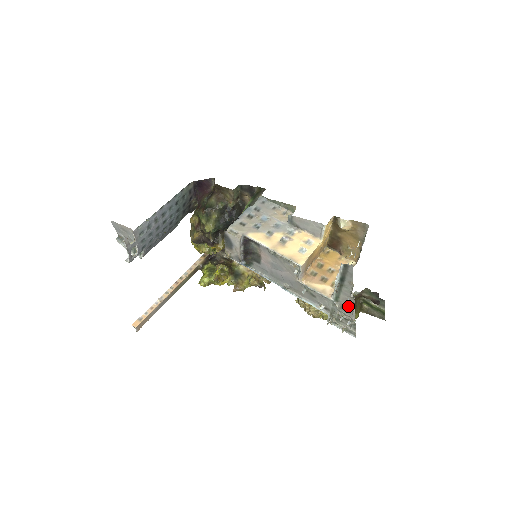
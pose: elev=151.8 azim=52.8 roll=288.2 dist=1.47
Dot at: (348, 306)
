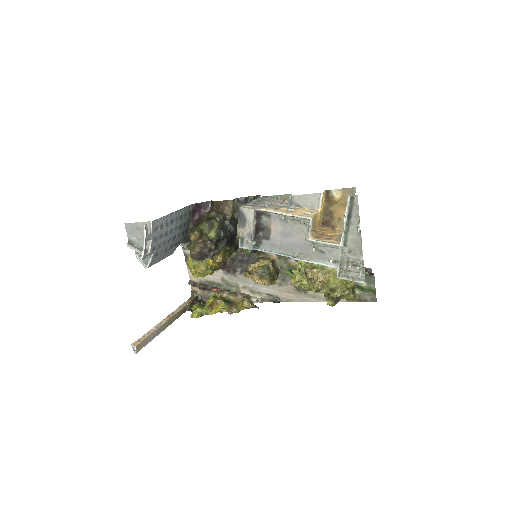
Dot at: (356, 247)
